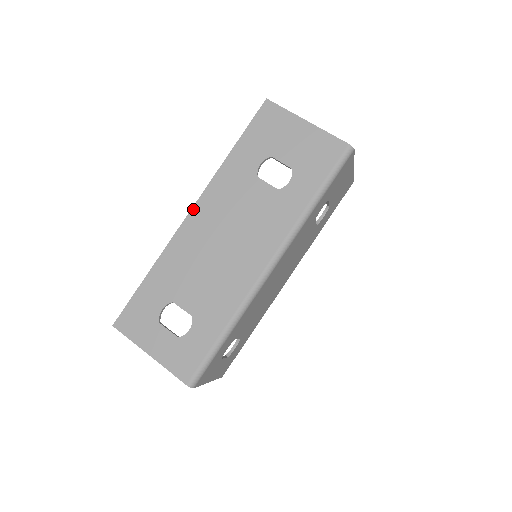
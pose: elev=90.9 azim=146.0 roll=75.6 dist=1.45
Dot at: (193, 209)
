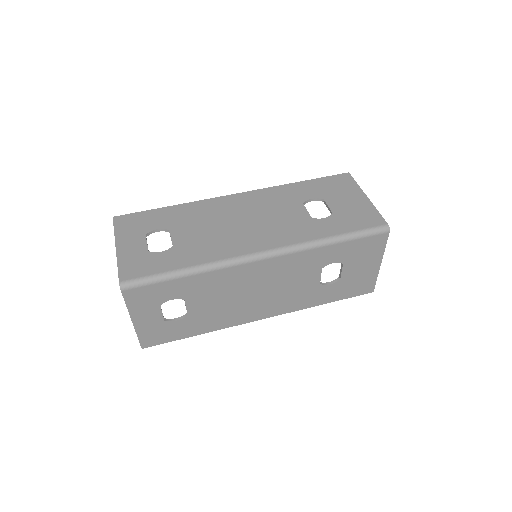
Dot at: (241, 193)
